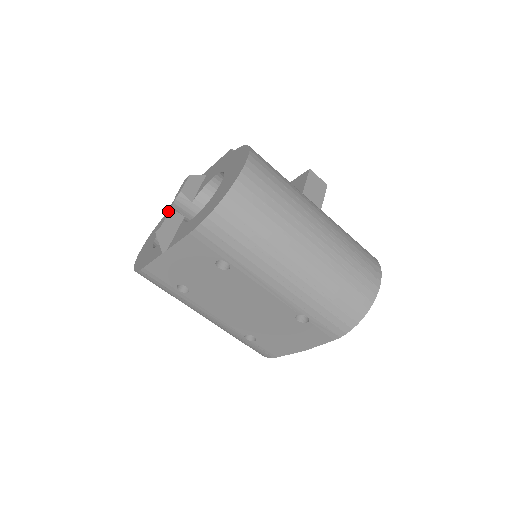
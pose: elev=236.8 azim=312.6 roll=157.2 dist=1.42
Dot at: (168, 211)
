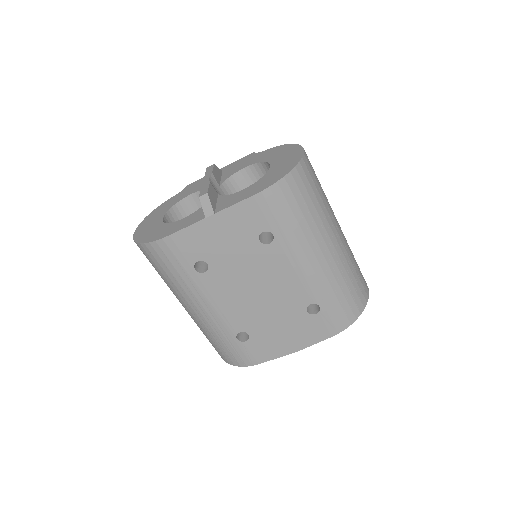
Dot at: (207, 183)
